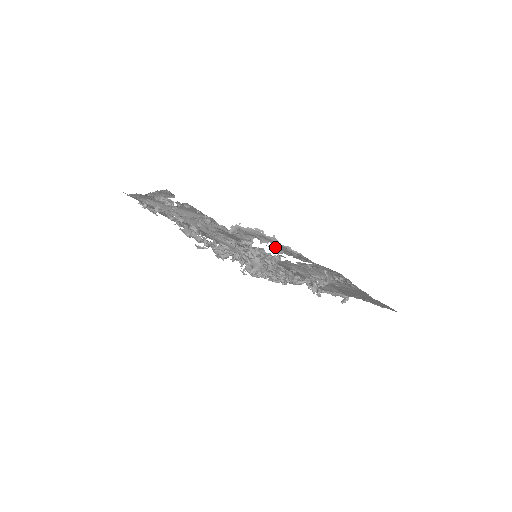
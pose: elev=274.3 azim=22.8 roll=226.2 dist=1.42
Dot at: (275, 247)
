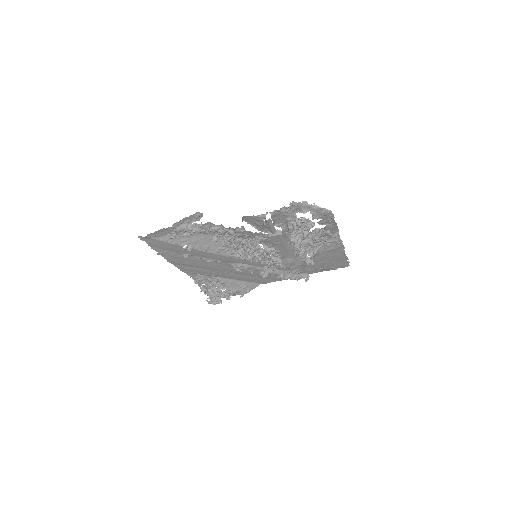
Dot at: (312, 214)
